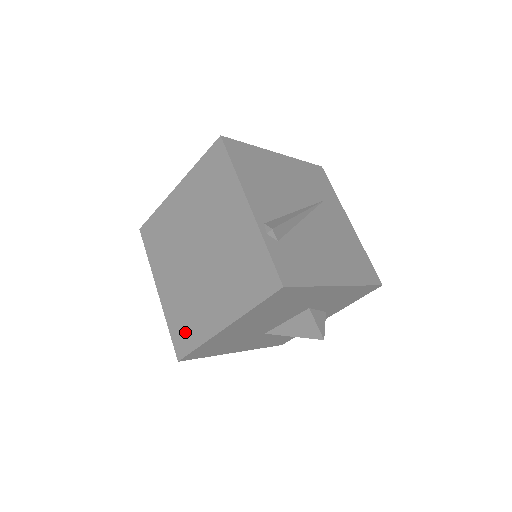
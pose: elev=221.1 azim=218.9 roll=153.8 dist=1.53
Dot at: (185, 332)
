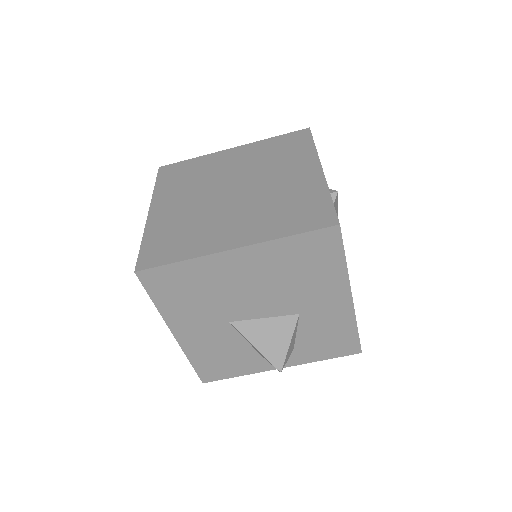
Dot at: (168, 247)
